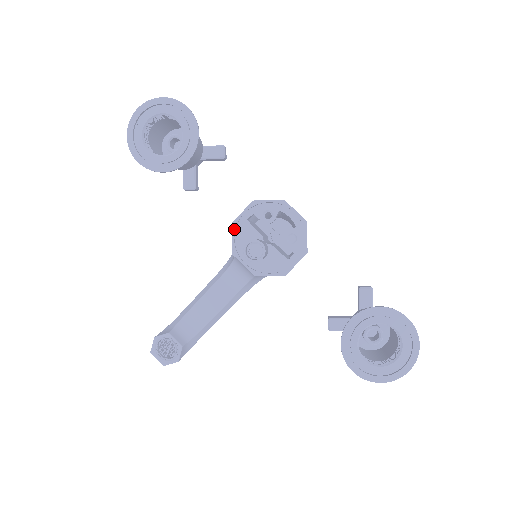
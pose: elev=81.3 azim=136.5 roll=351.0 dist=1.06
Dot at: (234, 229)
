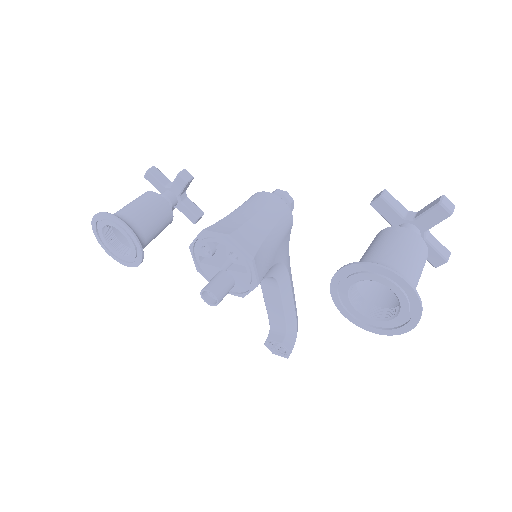
Dot at: (202, 274)
